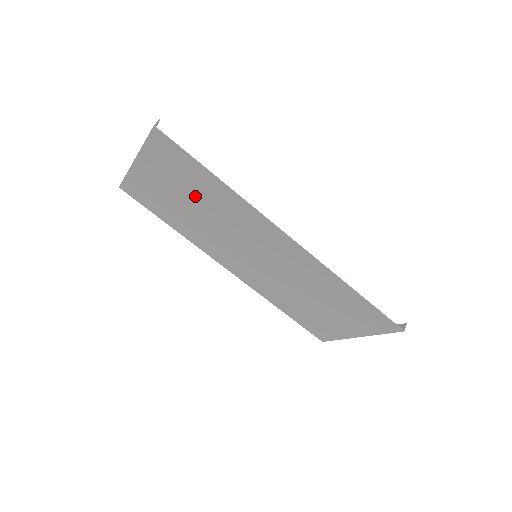
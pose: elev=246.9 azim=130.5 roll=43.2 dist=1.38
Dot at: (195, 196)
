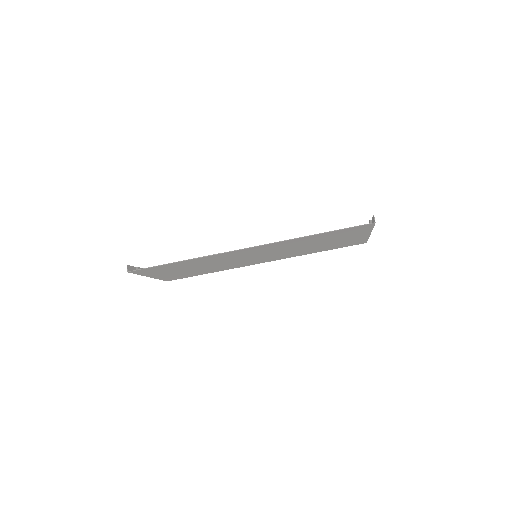
Dot at: (189, 267)
